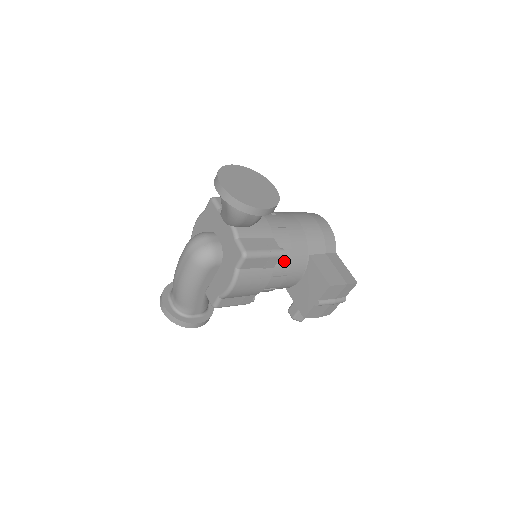
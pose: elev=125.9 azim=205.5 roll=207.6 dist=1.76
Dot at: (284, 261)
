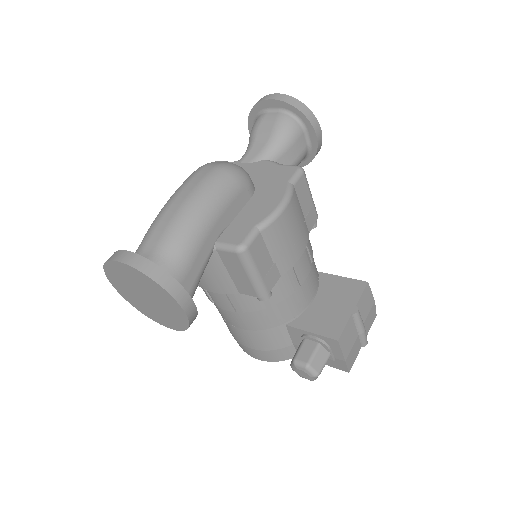
Dot at: (310, 243)
